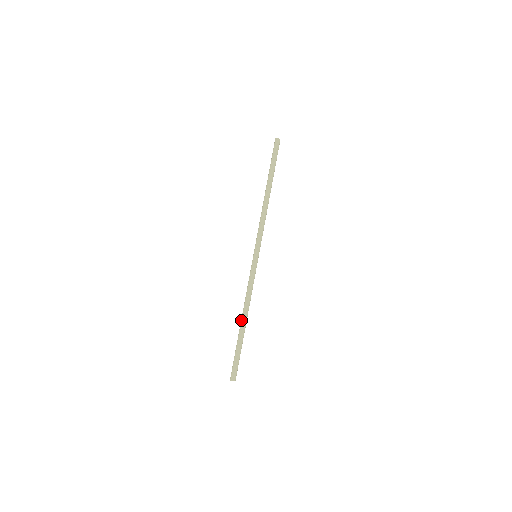
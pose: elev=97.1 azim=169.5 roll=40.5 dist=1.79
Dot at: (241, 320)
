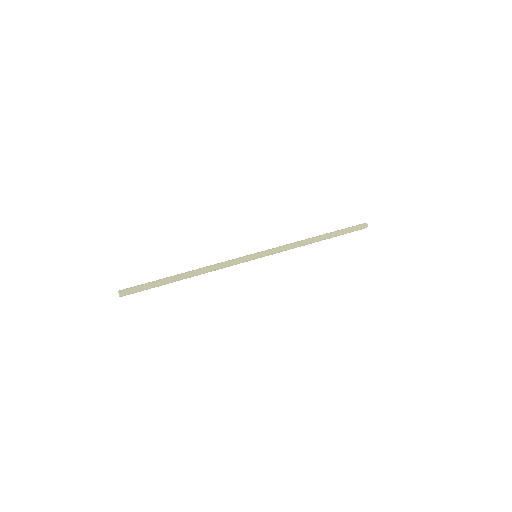
Dot at: (187, 272)
